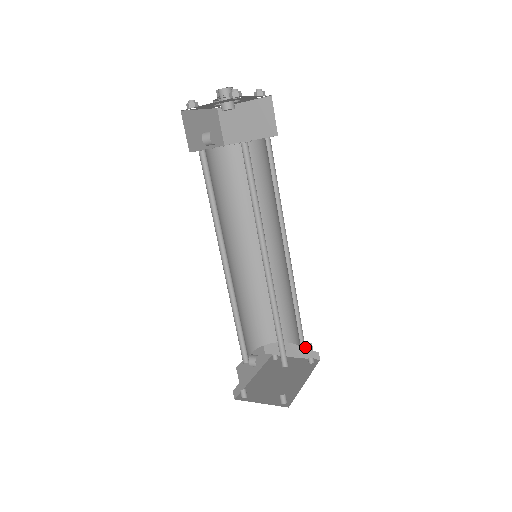
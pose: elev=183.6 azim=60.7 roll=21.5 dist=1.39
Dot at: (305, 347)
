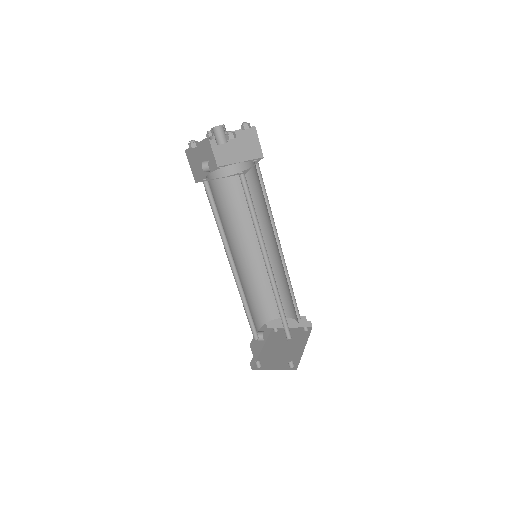
Dot at: (300, 319)
